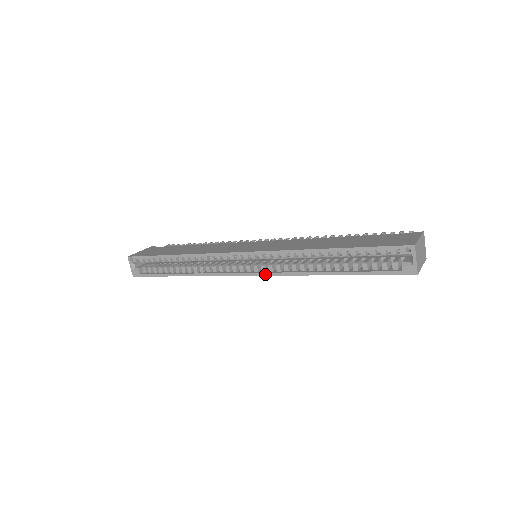
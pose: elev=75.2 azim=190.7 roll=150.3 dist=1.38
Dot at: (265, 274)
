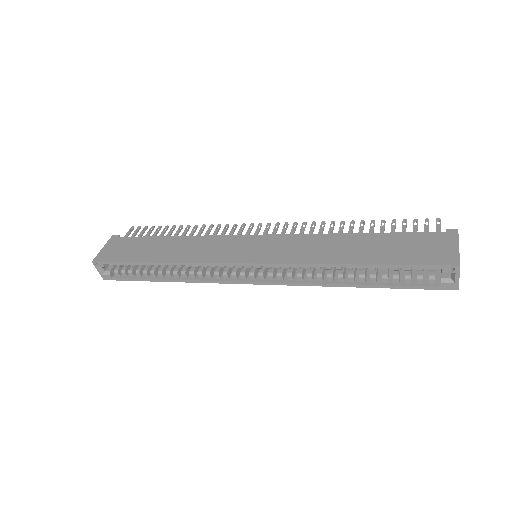
Dot at: (274, 284)
